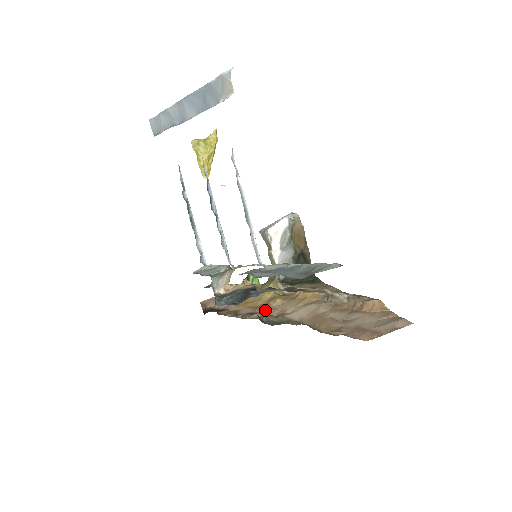
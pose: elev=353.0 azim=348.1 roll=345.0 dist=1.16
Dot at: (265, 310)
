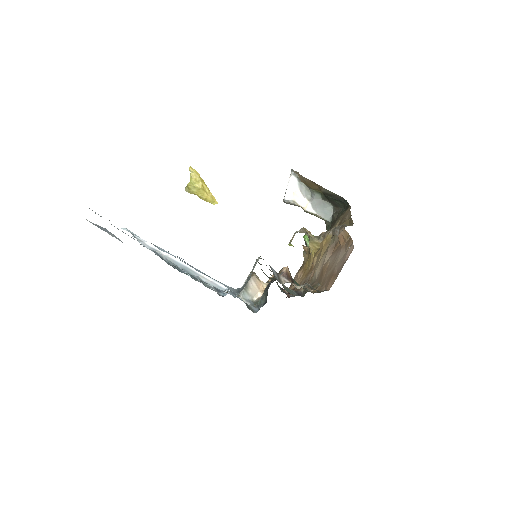
Dot at: occluded
